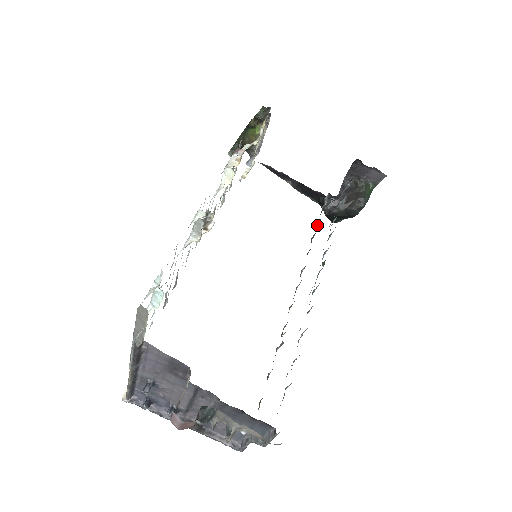
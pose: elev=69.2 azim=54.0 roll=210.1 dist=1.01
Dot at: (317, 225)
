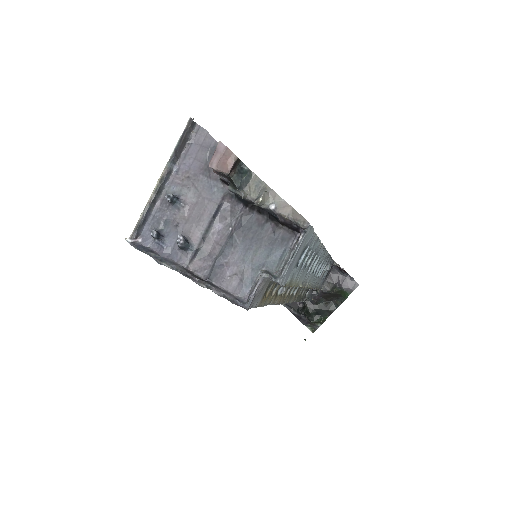
Dot at: (302, 295)
